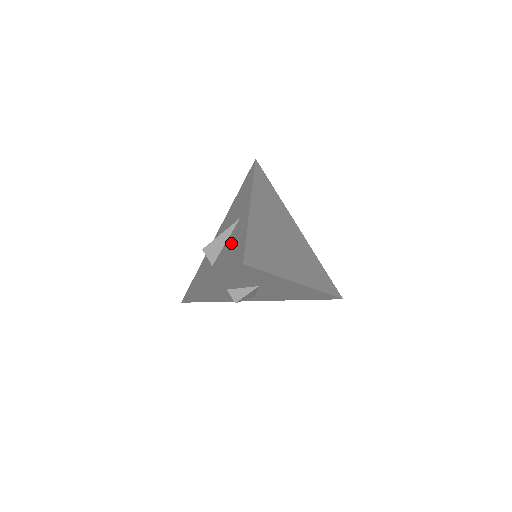
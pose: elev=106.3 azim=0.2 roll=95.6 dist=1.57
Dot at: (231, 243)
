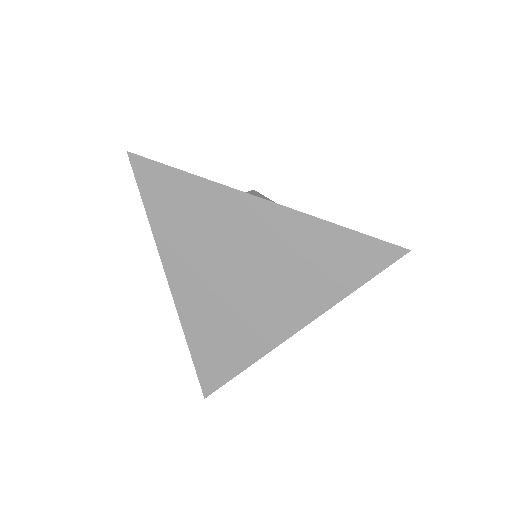
Dot at: occluded
